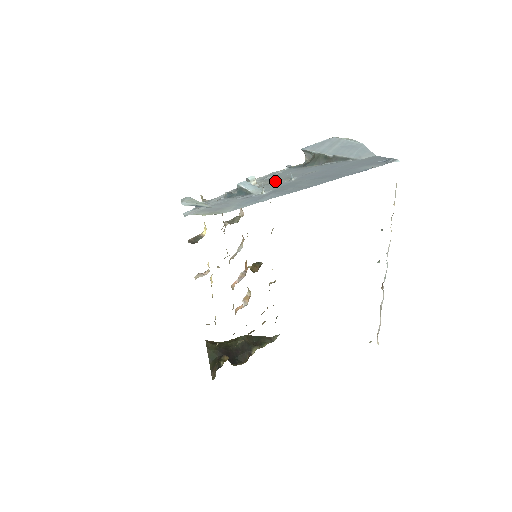
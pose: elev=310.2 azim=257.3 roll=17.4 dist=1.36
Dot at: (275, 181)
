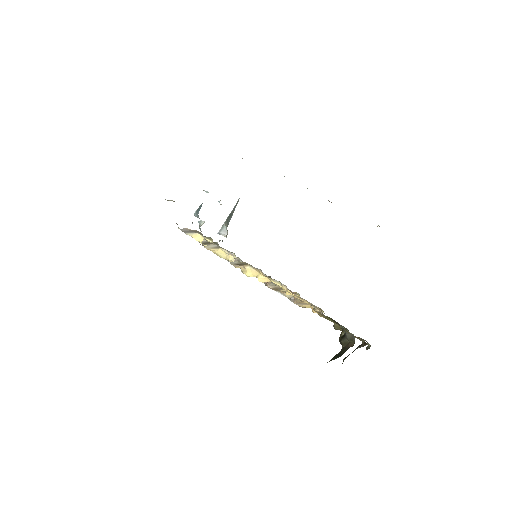
Dot at: occluded
